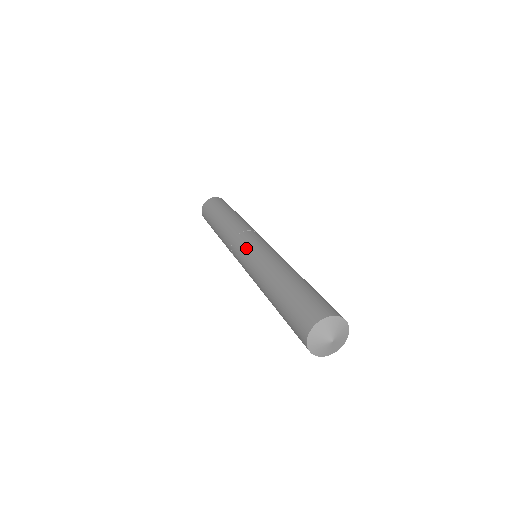
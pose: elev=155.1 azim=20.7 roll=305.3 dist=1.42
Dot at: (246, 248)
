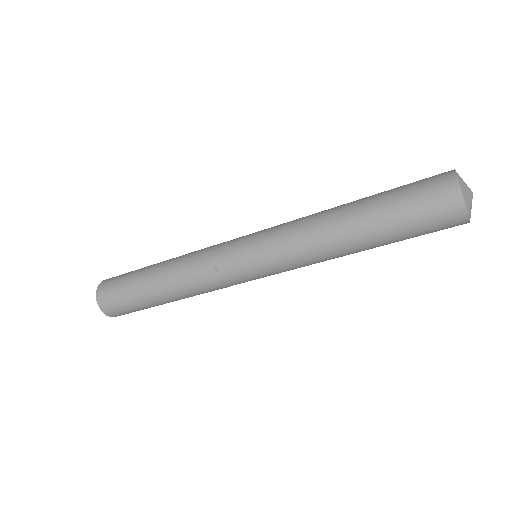
Dot at: (250, 245)
